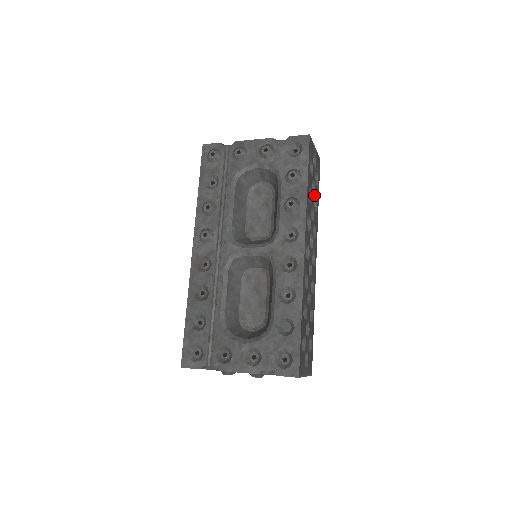
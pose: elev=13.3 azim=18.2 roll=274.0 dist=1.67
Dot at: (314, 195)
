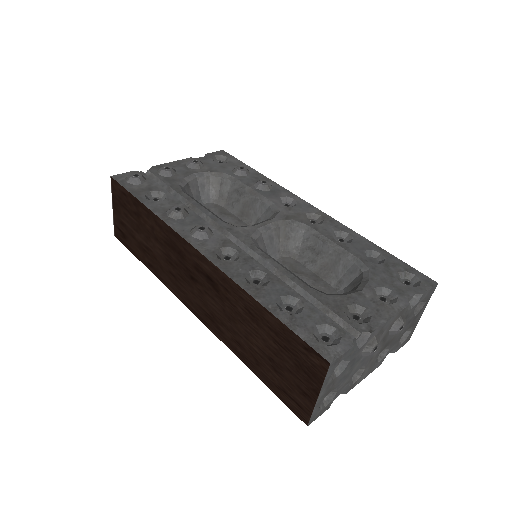
Dot at: occluded
